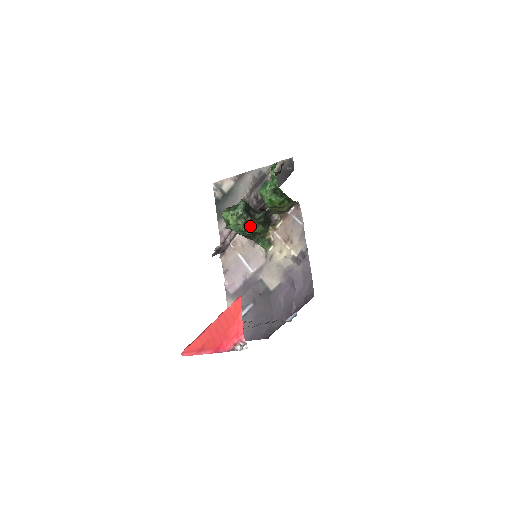
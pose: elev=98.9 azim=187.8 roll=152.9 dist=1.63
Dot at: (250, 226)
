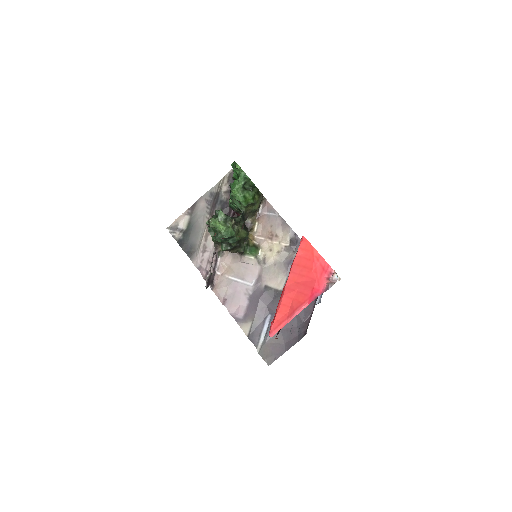
Dot at: (236, 230)
